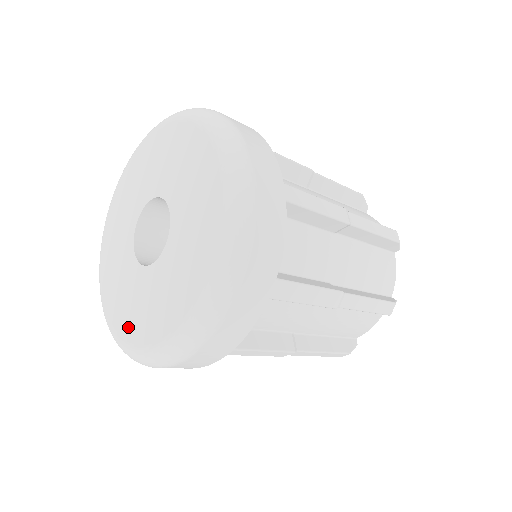
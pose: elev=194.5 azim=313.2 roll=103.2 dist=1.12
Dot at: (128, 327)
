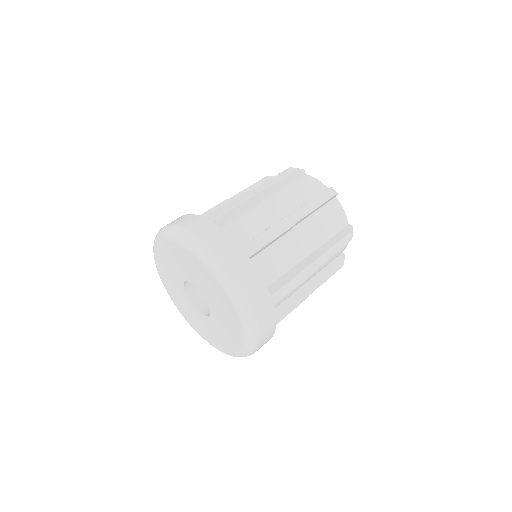
Dot at: (169, 290)
